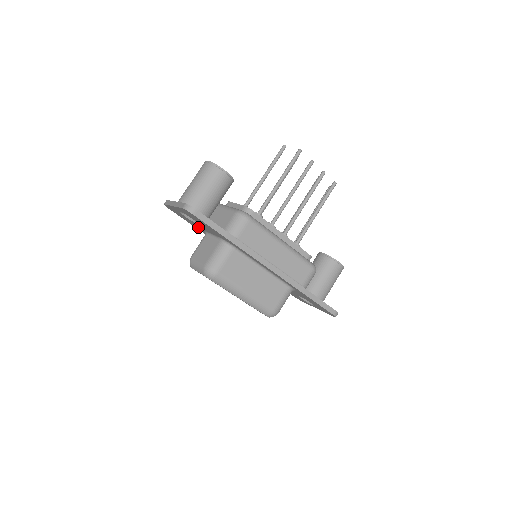
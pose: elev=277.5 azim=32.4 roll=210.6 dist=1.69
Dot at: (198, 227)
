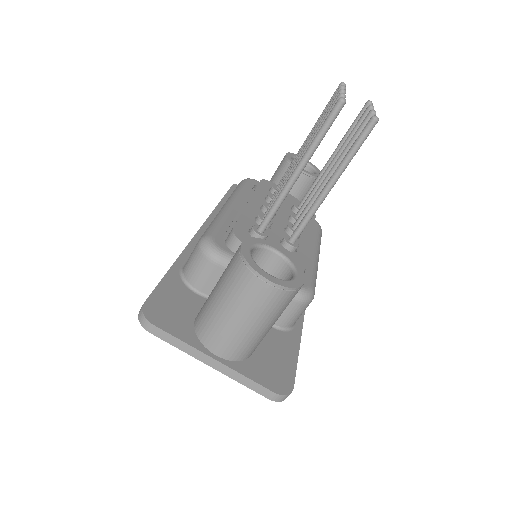
Dot at: occluded
